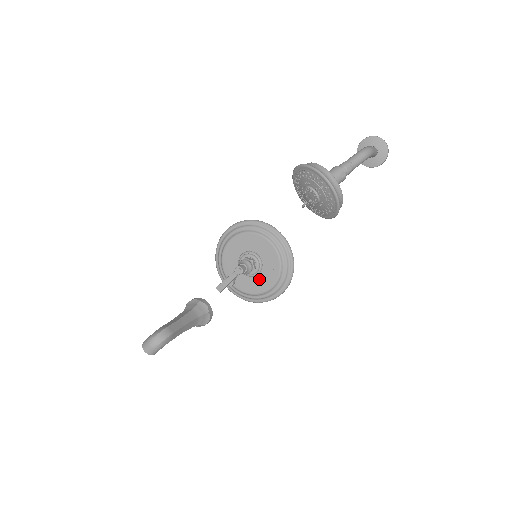
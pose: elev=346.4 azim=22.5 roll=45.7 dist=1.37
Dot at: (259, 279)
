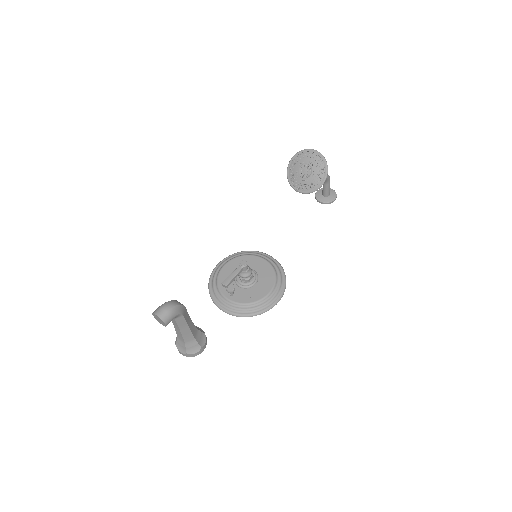
Dot at: (257, 288)
